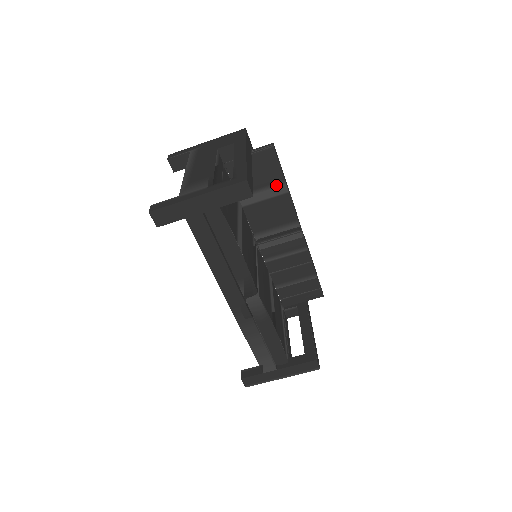
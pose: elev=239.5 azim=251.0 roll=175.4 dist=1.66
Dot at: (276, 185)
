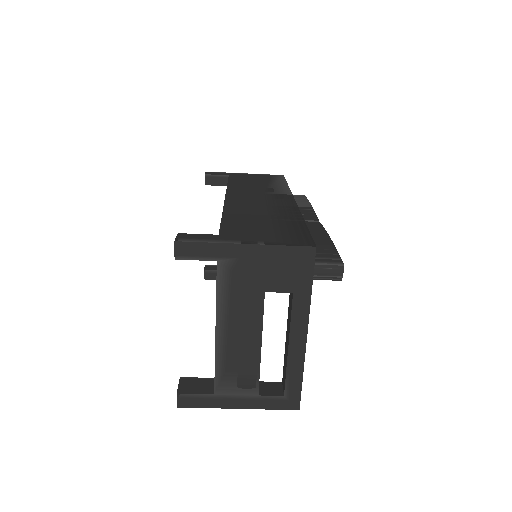
Dot at: occluded
